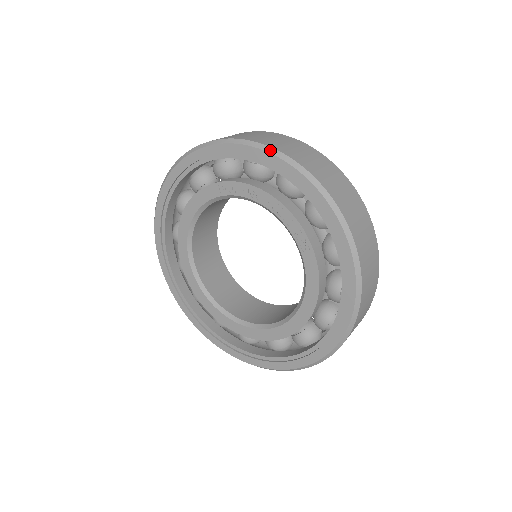
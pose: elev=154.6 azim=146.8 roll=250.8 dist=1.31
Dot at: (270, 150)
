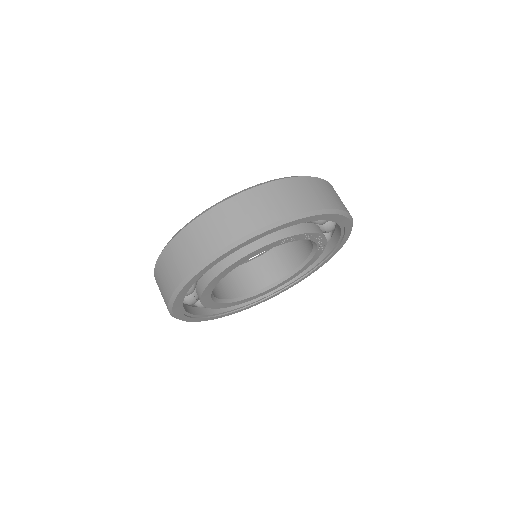
Dot at: (338, 212)
